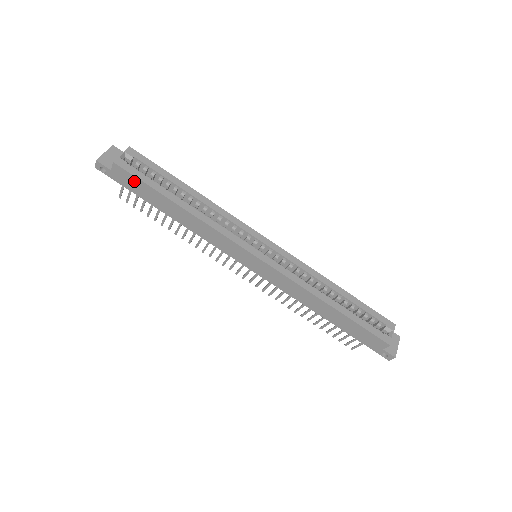
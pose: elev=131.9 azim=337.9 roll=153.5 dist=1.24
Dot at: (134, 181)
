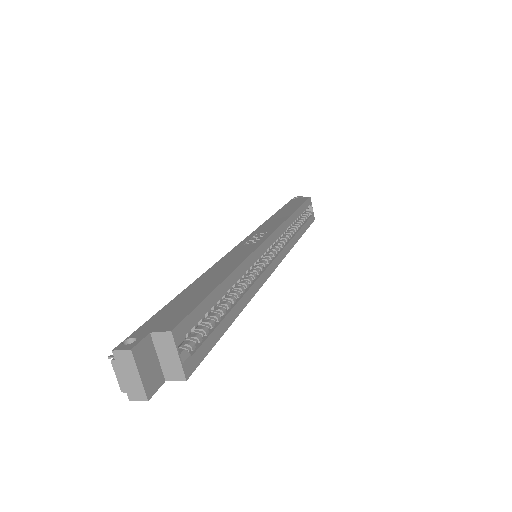
Dot at: occluded
